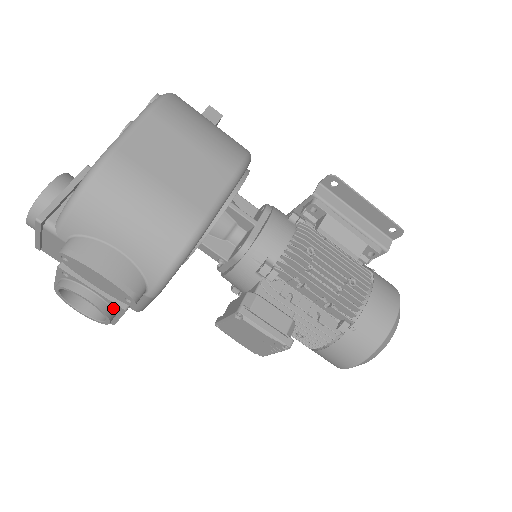
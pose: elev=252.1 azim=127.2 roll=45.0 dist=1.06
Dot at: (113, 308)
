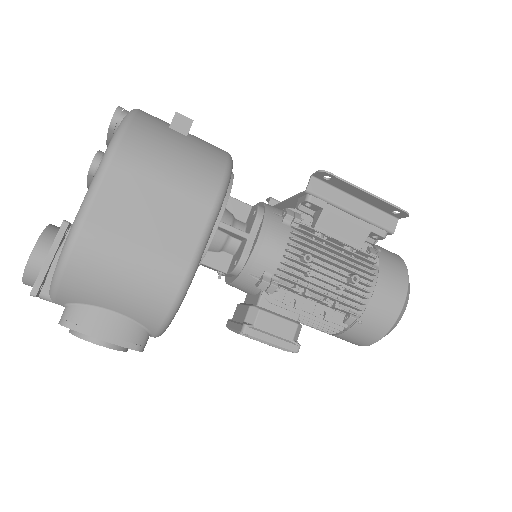
Dot at: occluded
